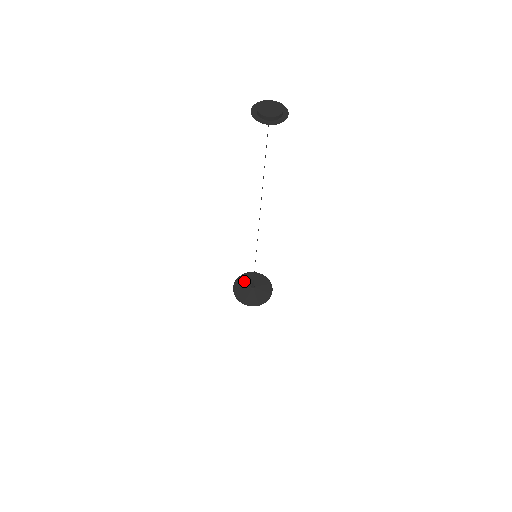
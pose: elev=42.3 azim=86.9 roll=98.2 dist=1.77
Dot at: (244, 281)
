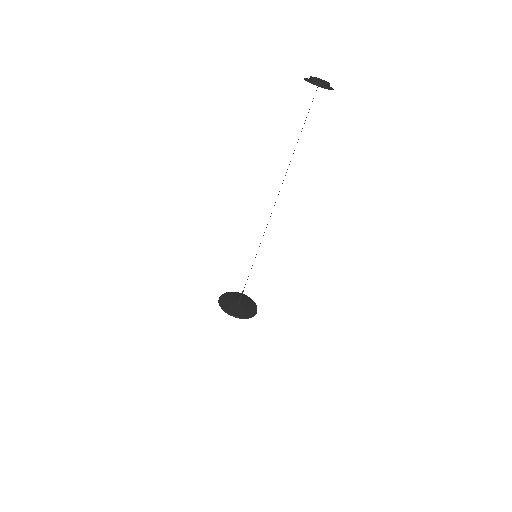
Dot at: (232, 296)
